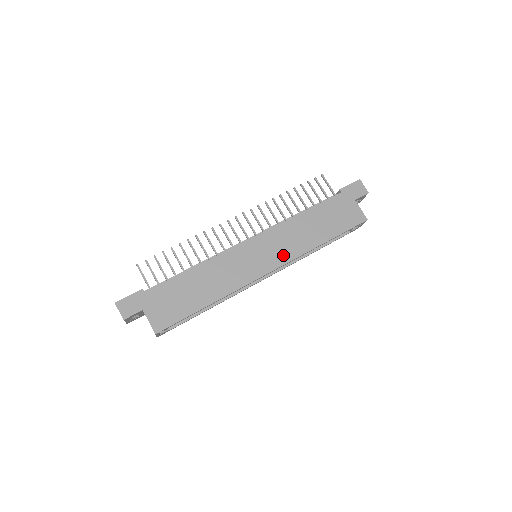
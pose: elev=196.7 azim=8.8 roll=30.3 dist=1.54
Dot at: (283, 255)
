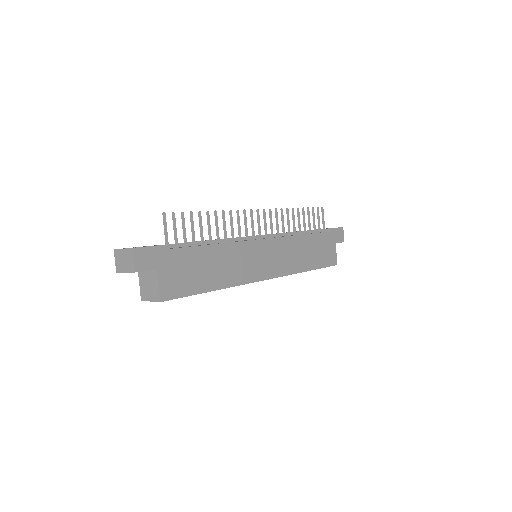
Dot at: (281, 267)
